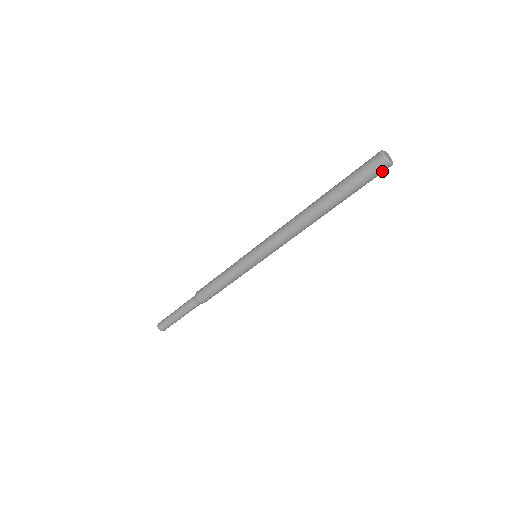
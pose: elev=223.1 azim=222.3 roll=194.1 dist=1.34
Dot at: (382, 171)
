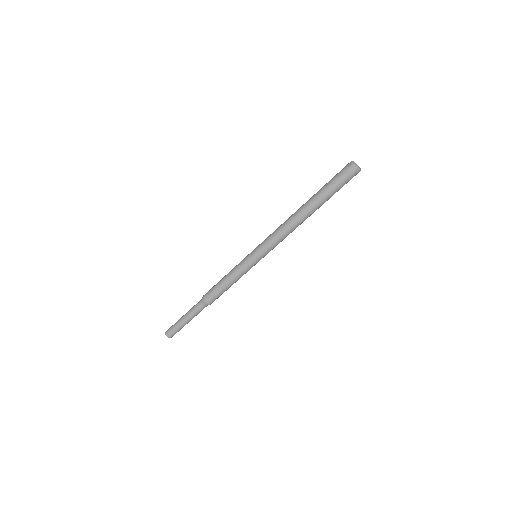
Dot at: occluded
